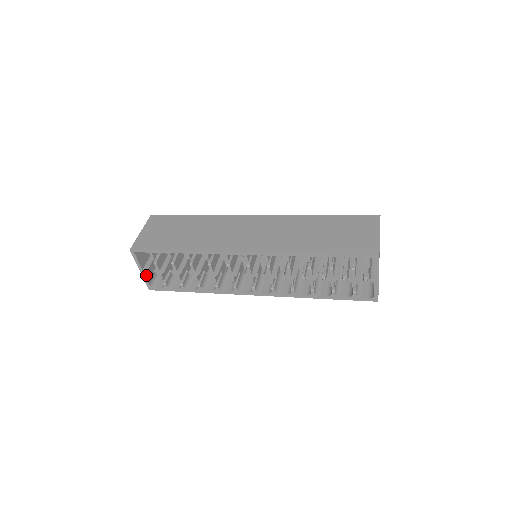
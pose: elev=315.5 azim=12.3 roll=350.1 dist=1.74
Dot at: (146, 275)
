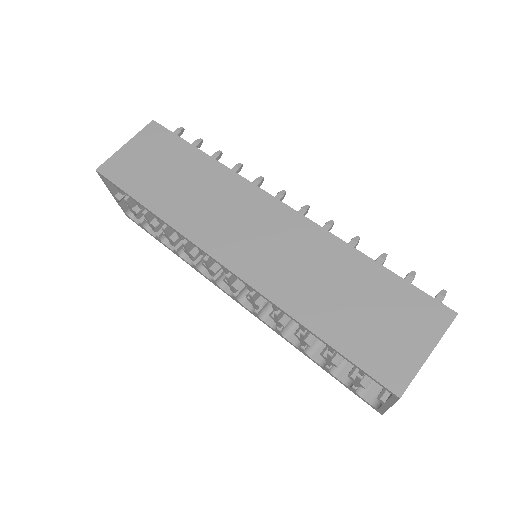
Dot at: (121, 201)
